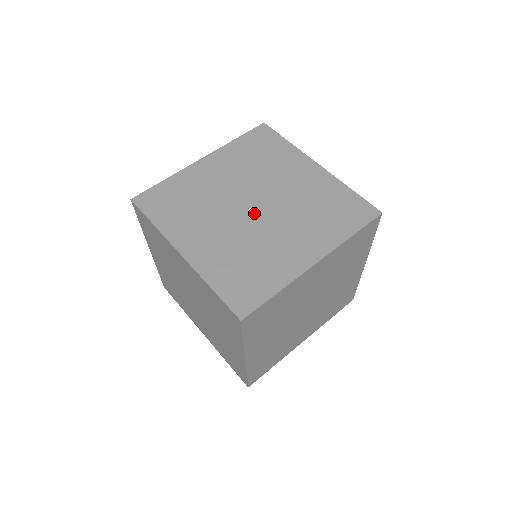
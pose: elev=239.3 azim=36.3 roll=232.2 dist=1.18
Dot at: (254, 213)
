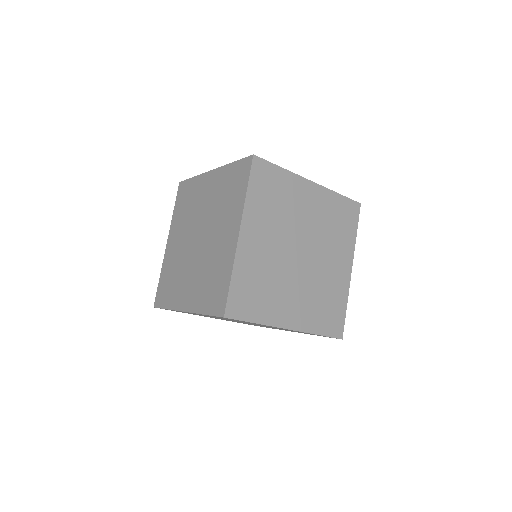
Dot at: (200, 243)
